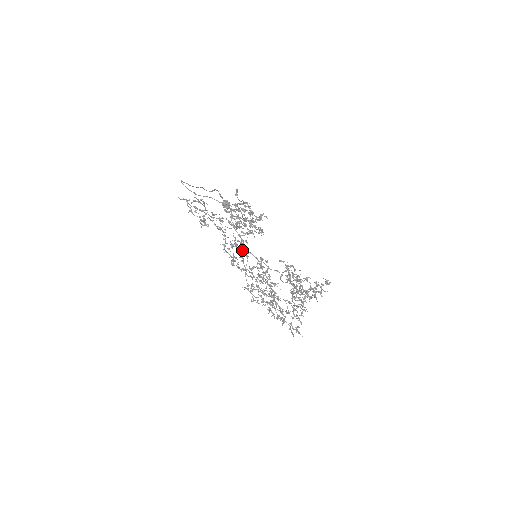
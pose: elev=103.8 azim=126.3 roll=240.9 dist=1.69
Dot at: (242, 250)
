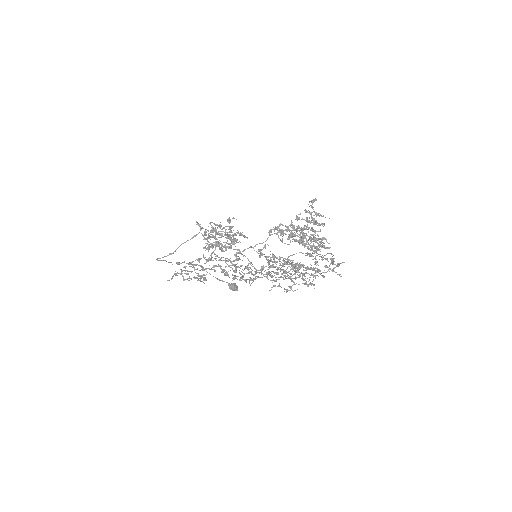
Dot at: occluded
